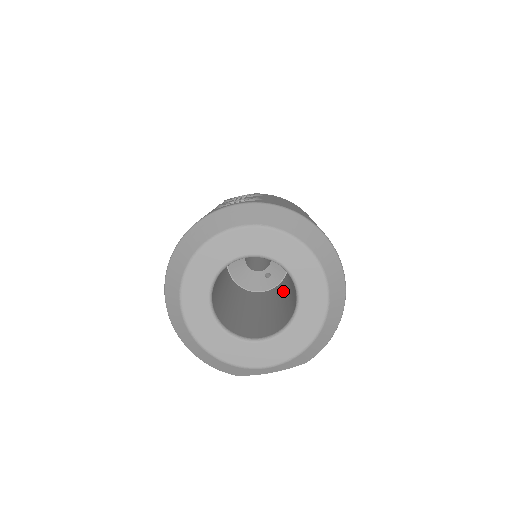
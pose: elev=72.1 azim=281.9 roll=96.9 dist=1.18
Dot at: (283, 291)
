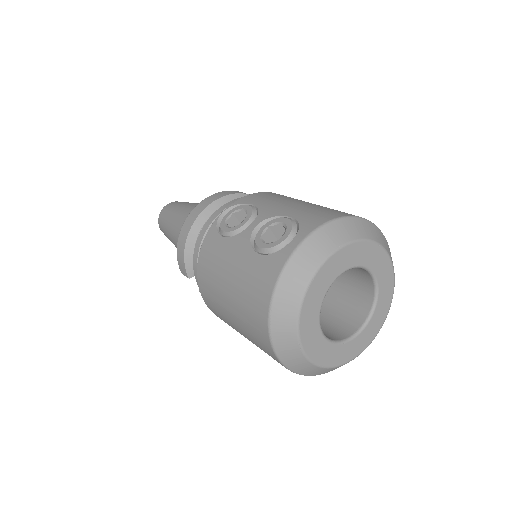
Dot at: occluded
